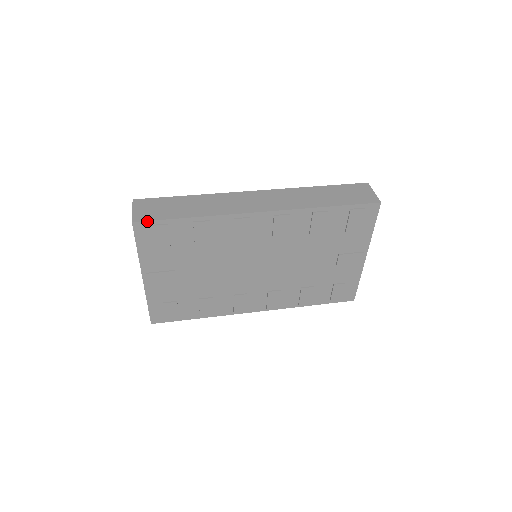
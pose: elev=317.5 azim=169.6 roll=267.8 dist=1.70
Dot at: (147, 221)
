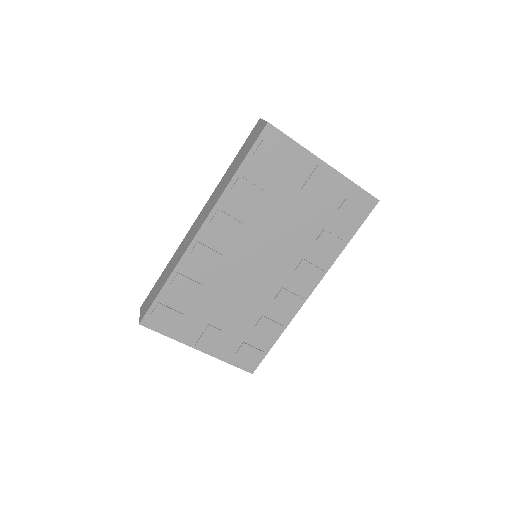
Dot at: (146, 314)
